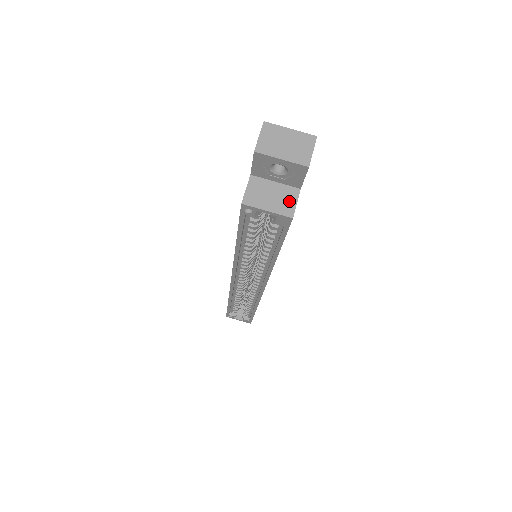
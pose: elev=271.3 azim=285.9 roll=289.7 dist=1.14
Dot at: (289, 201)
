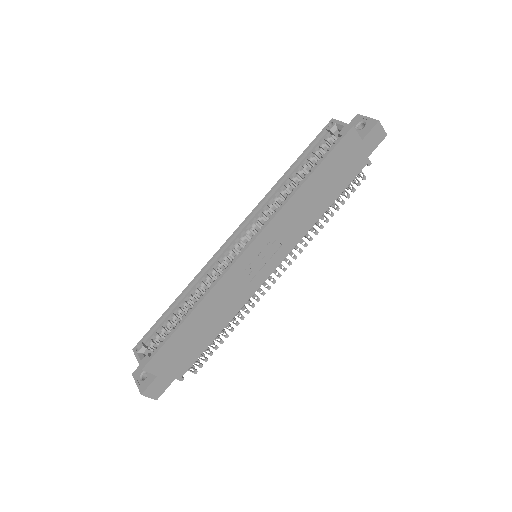
Dot at: (355, 132)
